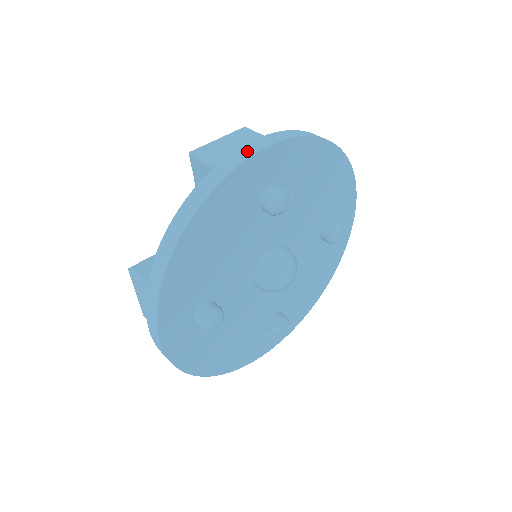
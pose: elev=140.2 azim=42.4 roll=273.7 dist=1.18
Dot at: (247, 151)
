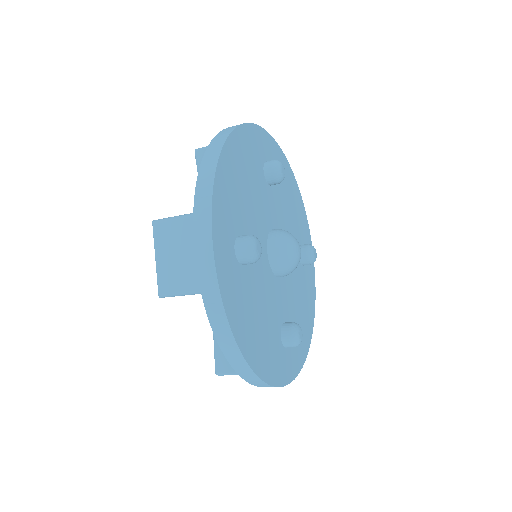
Dot at: occluded
